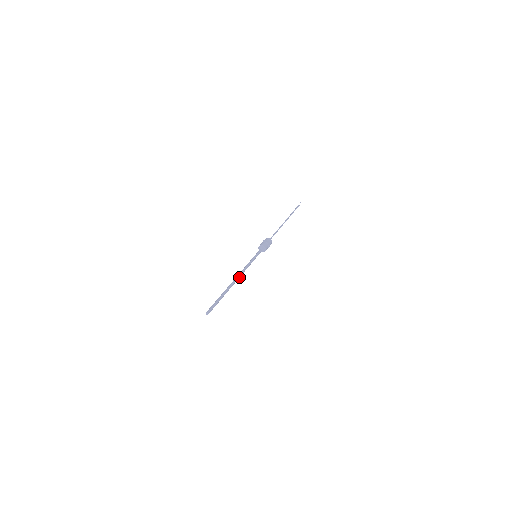
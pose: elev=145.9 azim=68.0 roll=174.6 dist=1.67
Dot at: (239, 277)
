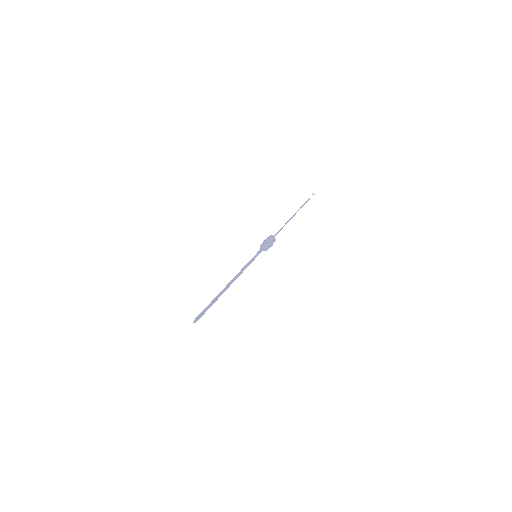
Dot at: (234, 280)
